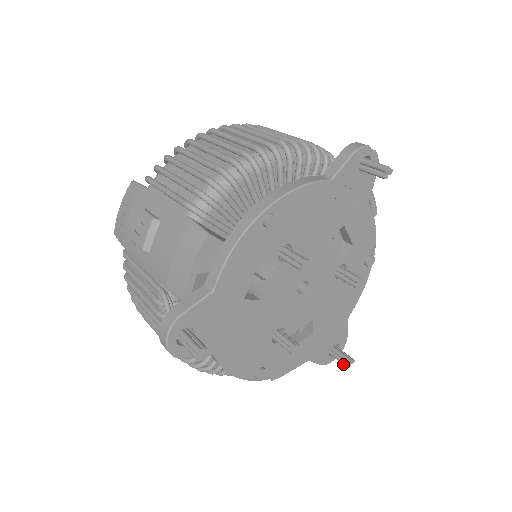
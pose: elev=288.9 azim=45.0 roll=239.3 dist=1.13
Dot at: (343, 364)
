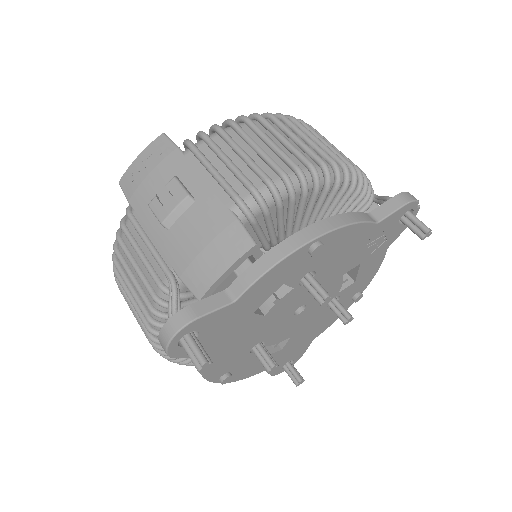
Dot at: (293, 381)
